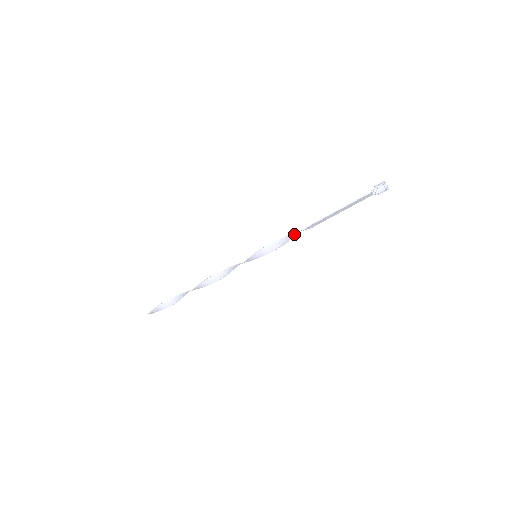
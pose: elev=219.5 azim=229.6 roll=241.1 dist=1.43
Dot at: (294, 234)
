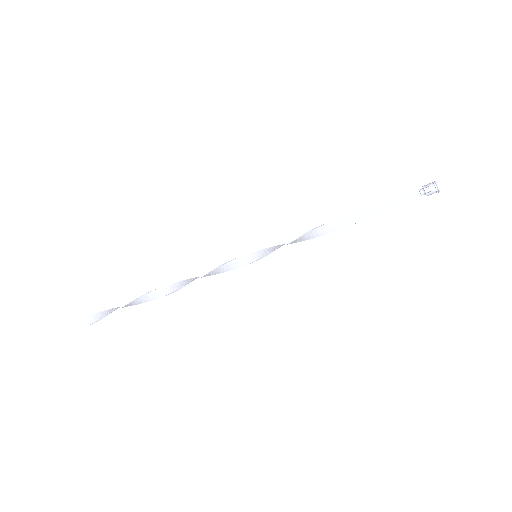
Dot at: (313, 234)
